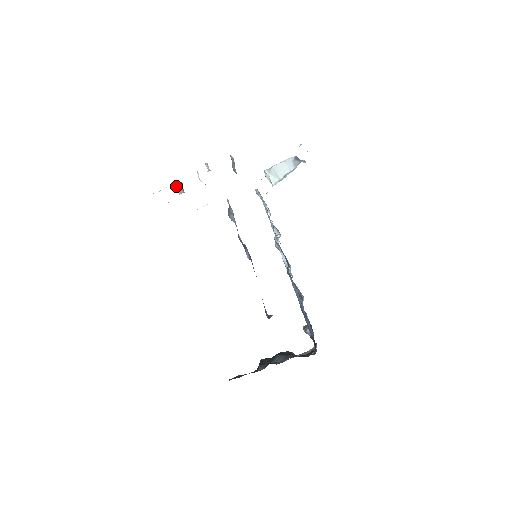
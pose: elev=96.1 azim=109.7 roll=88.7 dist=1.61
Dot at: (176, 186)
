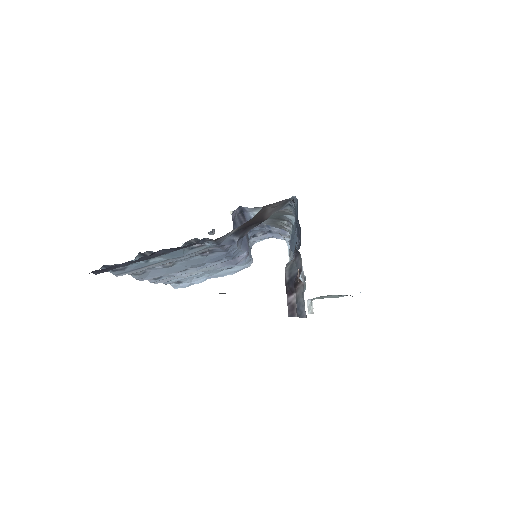
Dot at: occluded
